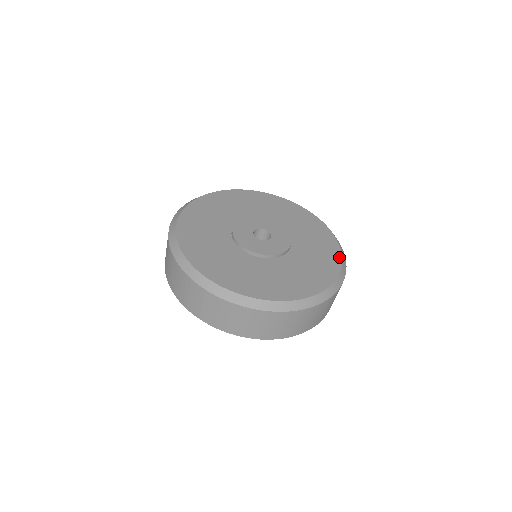
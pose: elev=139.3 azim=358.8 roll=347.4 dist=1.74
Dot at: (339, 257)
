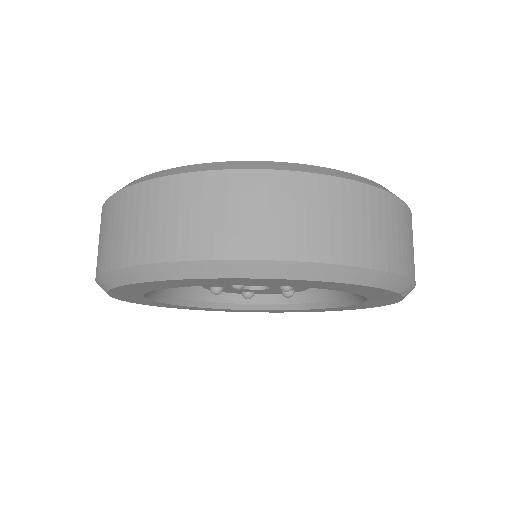
Dot at: occluded
